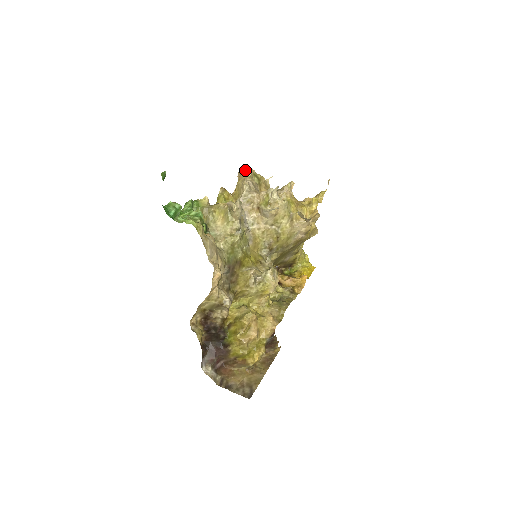
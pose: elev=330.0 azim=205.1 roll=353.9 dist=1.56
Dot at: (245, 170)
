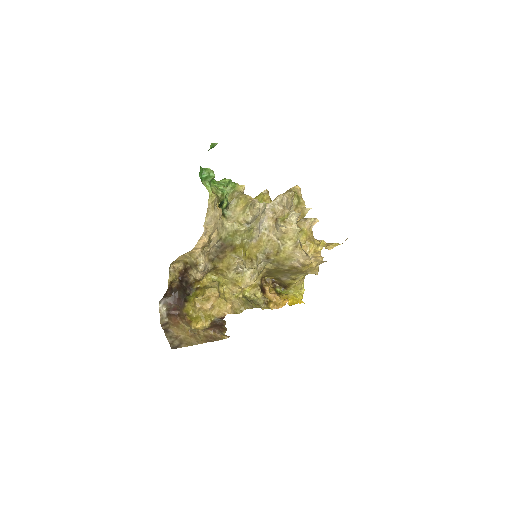
Dot at: (294, 189)
